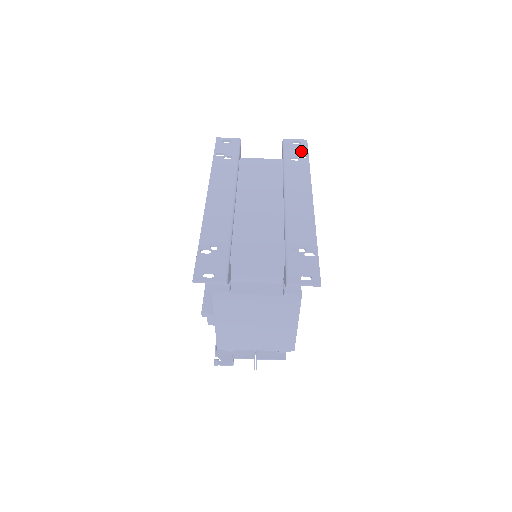
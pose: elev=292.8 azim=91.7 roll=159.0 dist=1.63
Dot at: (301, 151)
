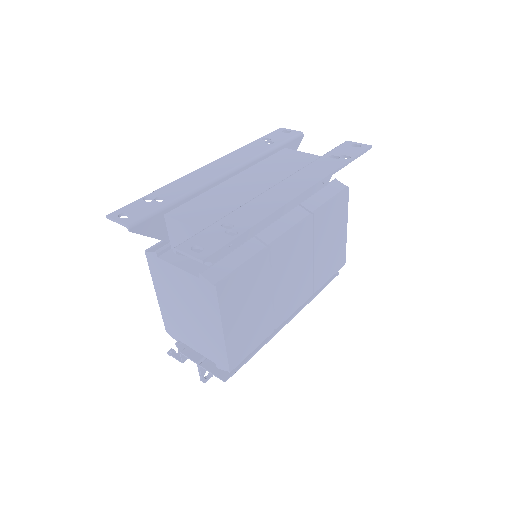
Dot at: (350, 152)
